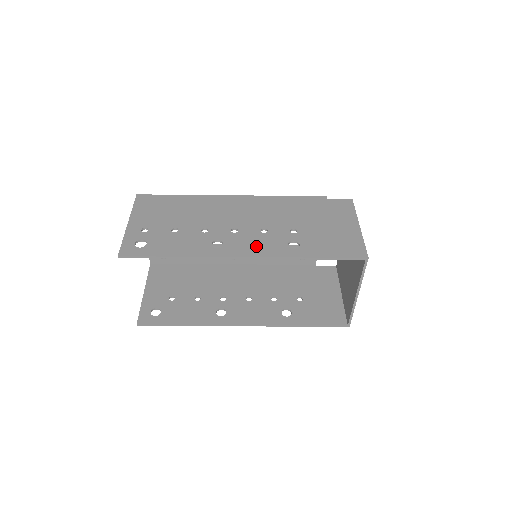
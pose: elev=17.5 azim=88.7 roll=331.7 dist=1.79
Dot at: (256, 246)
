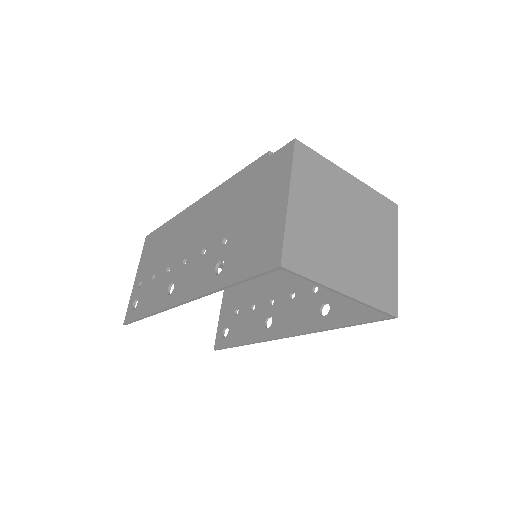
Dot at: (192, 282)
